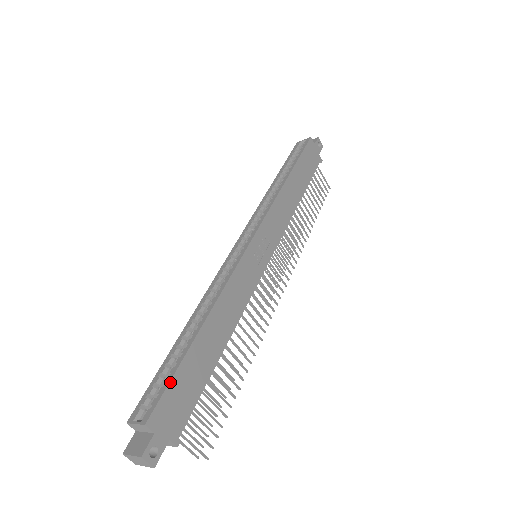
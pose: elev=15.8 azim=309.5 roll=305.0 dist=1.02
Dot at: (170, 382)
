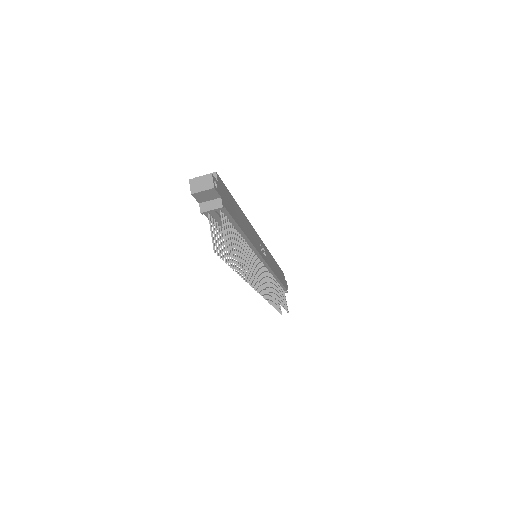
Dot at: (226, 188)
